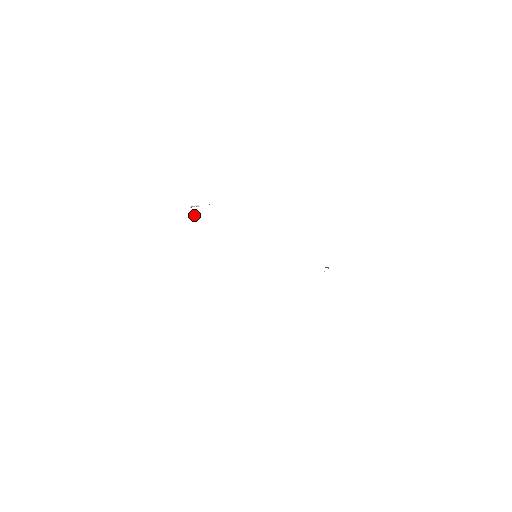
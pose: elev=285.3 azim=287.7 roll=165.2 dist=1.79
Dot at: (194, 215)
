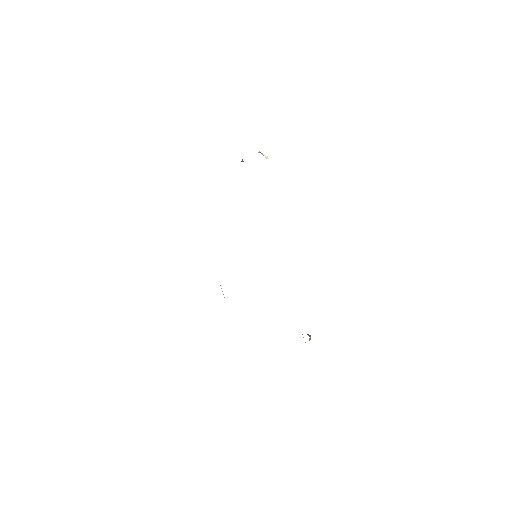
Dot at: (242, 161)
